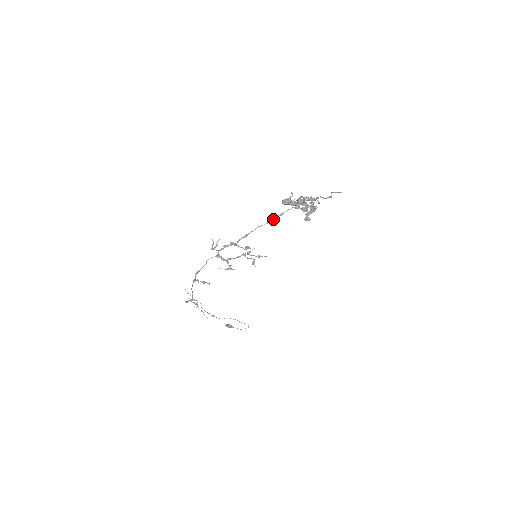
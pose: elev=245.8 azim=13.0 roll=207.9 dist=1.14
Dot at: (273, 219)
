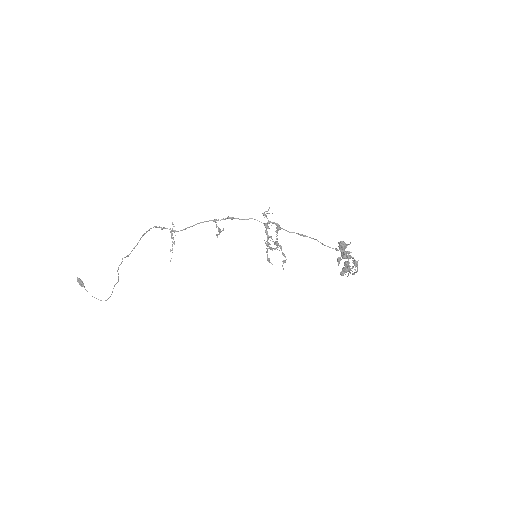
Dot at: occluded
